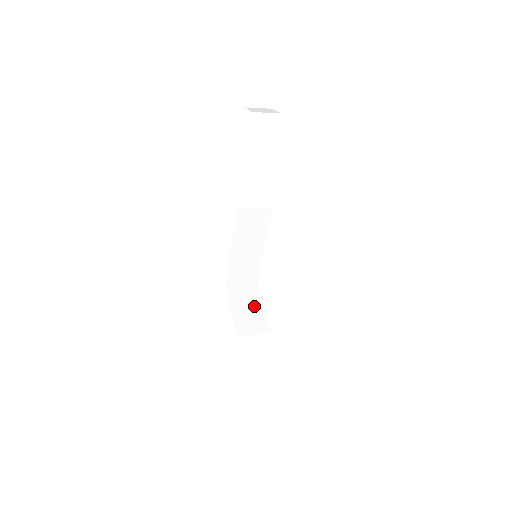
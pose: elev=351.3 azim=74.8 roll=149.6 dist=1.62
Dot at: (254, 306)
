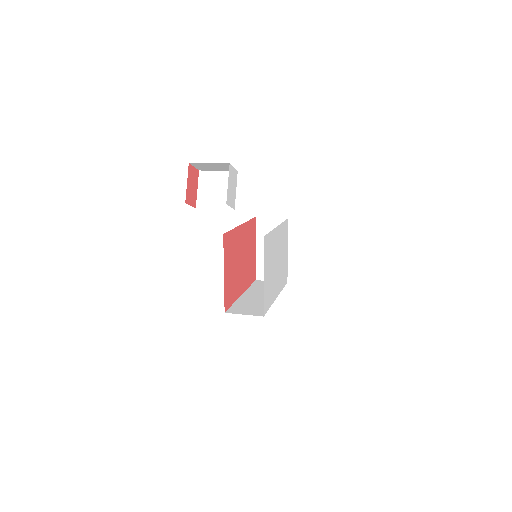
Dot at: occluded
